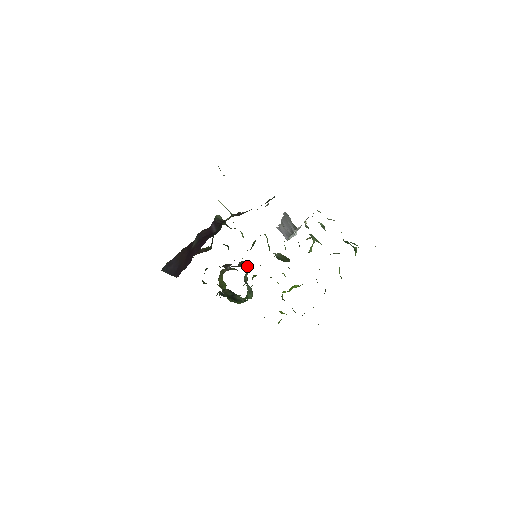
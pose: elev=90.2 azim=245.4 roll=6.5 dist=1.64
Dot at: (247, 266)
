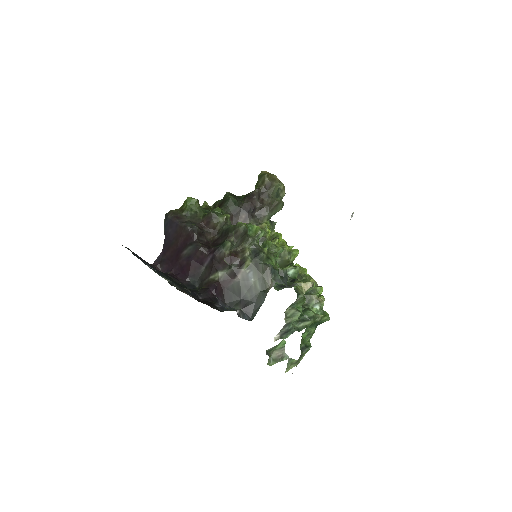
Dot at: (275, 213)
